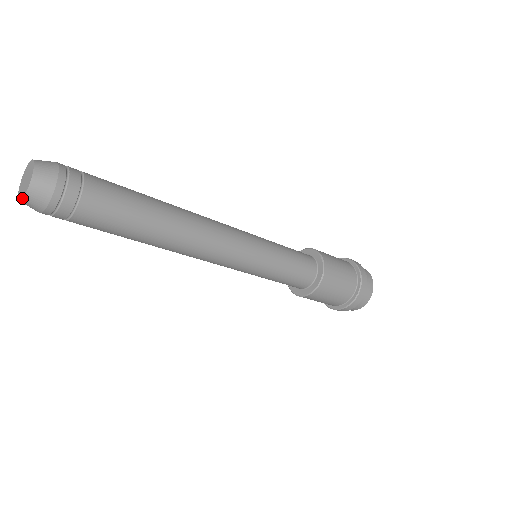
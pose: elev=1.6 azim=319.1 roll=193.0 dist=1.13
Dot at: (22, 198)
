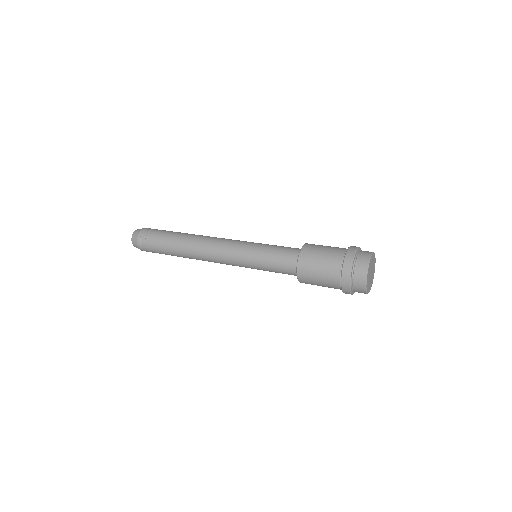
Dot at: occluded
